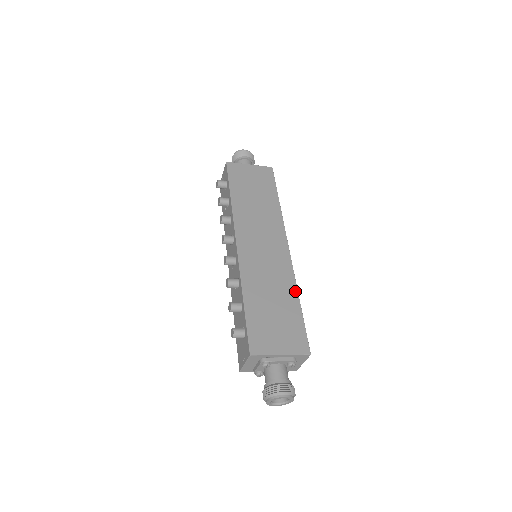
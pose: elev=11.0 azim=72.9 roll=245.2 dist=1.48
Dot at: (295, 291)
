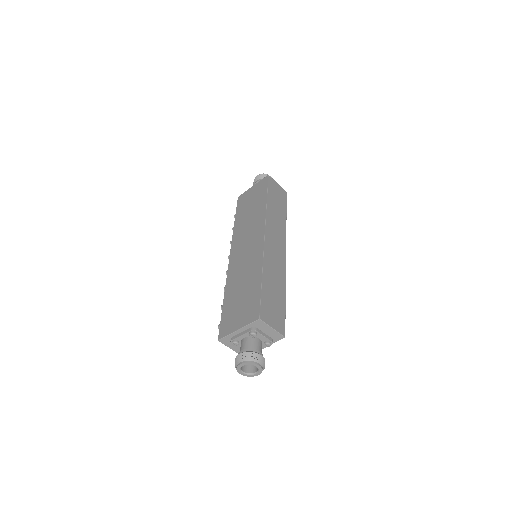
Dot at: (260, 270)
